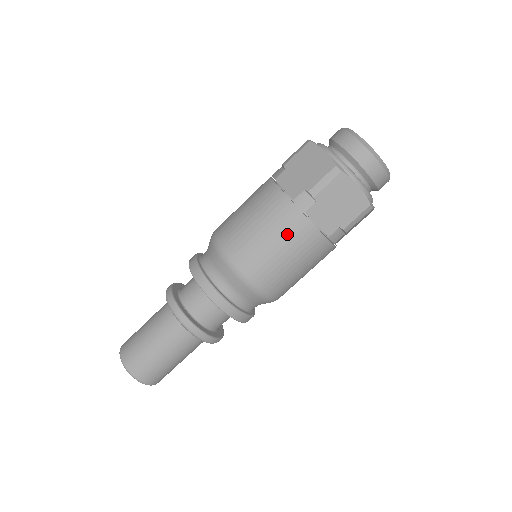
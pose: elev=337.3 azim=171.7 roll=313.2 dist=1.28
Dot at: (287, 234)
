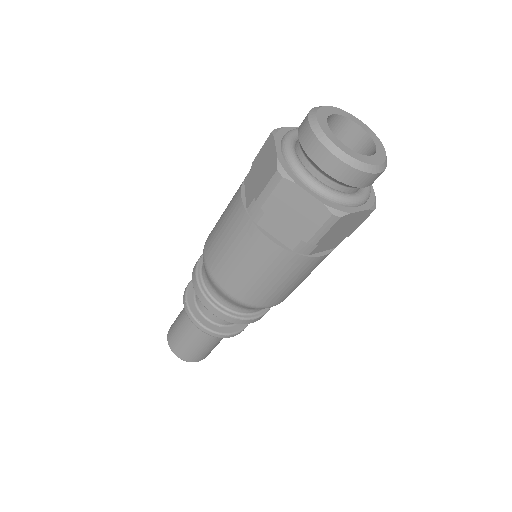
Dot at: (296, 273)
